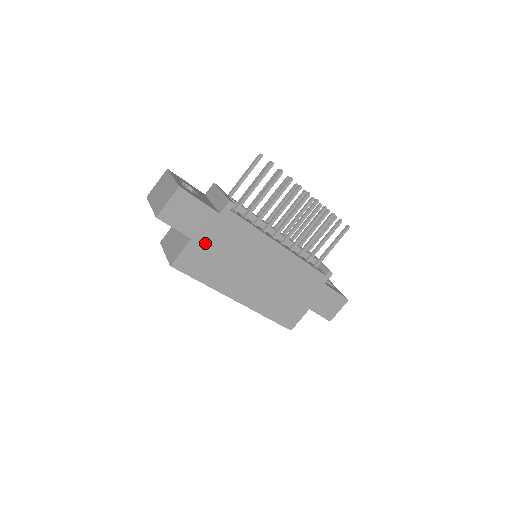
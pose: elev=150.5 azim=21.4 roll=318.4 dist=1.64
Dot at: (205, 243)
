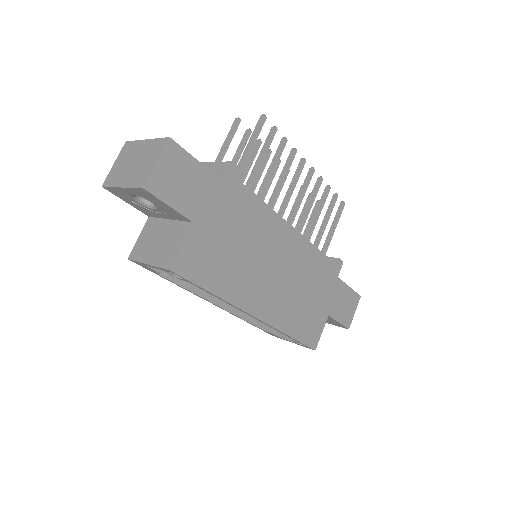
Dot at: (210, 228)
